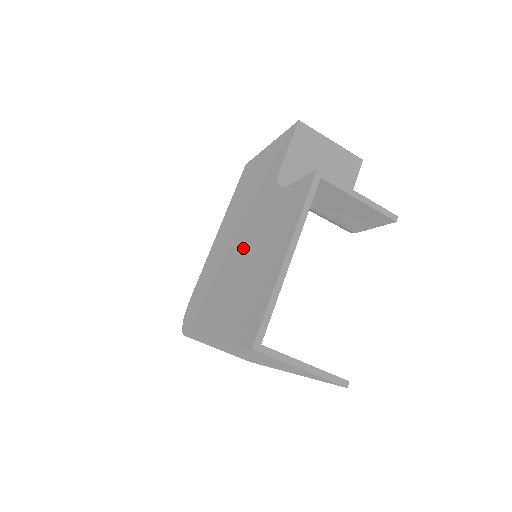
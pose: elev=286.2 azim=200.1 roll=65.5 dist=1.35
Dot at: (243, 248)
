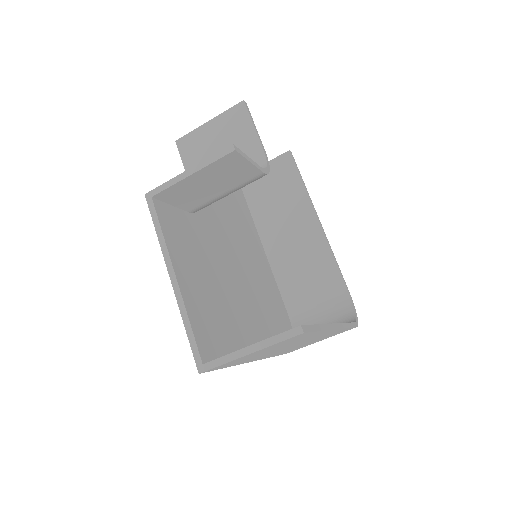
Dot at: occluded
